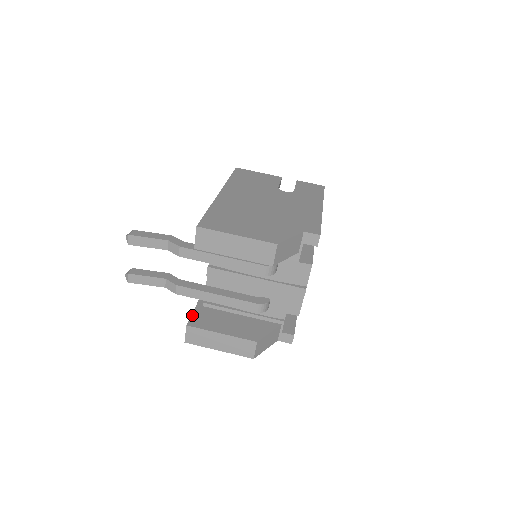
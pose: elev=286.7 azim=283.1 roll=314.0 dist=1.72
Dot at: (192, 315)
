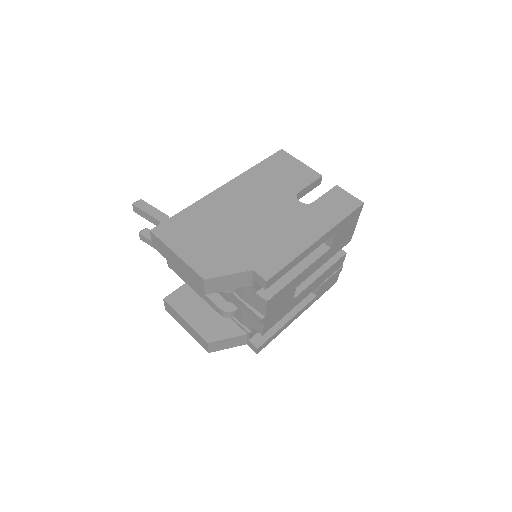
Dot at: (176, 290)
